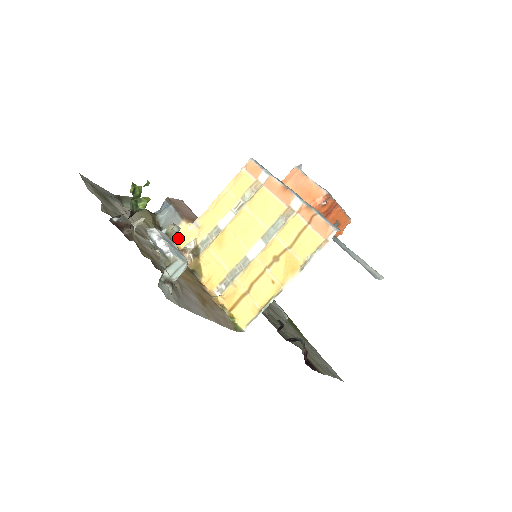
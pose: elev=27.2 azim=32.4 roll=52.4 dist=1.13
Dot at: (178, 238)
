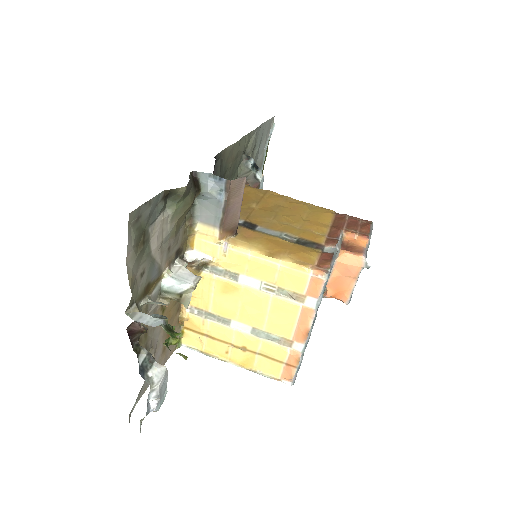
Dot at: (200, 234)
